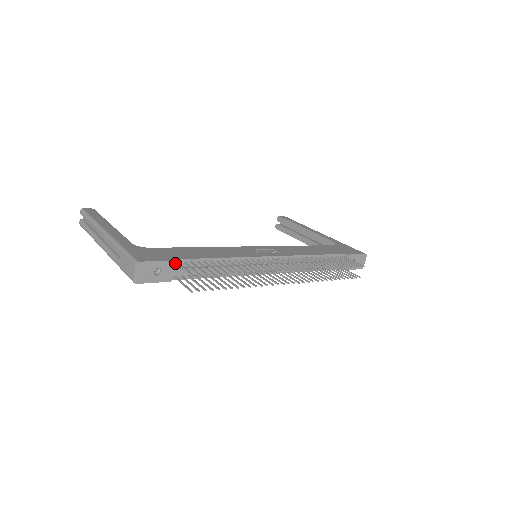
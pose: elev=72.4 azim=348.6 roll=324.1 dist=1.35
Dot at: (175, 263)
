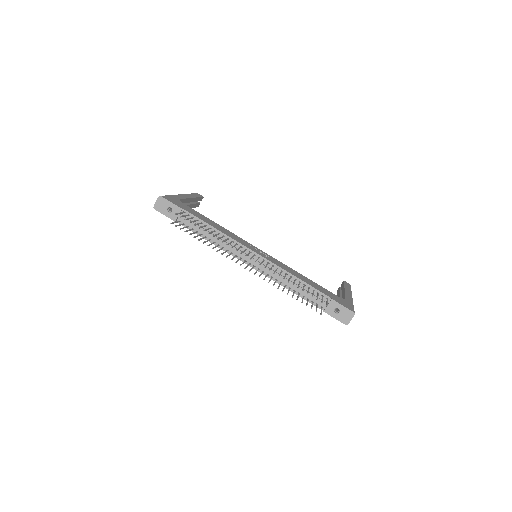
Dot at: (183, 212)
